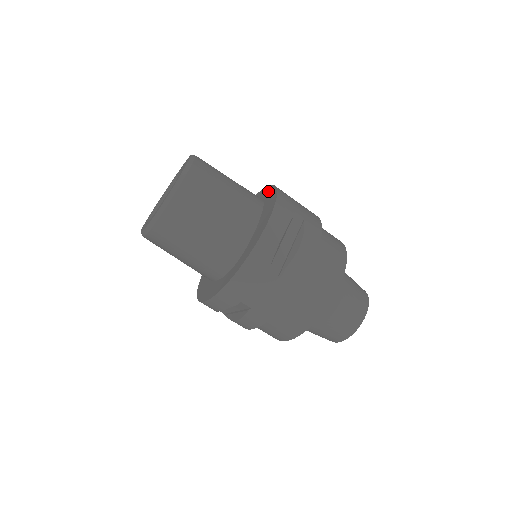
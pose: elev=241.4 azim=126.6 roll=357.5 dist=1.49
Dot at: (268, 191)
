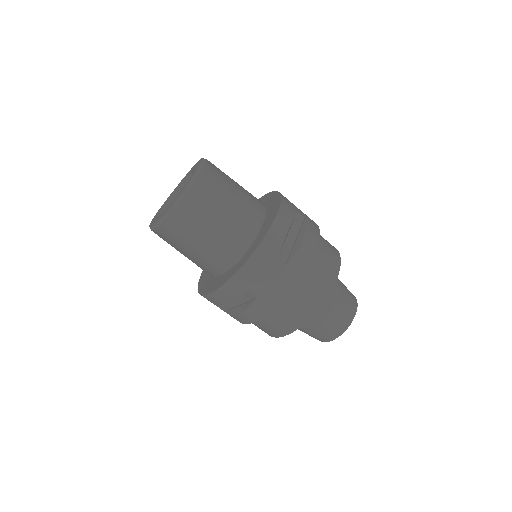
Dot at: (268, 196)
